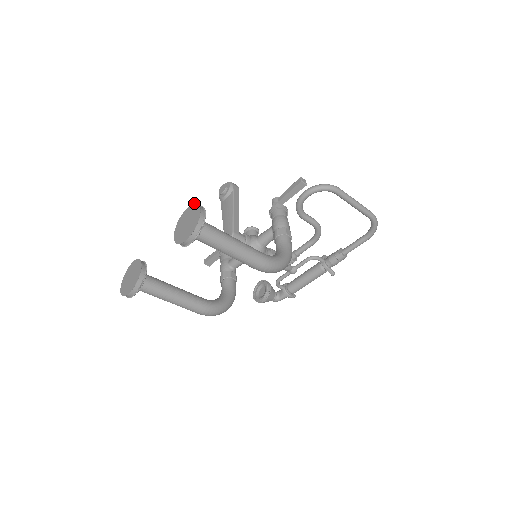
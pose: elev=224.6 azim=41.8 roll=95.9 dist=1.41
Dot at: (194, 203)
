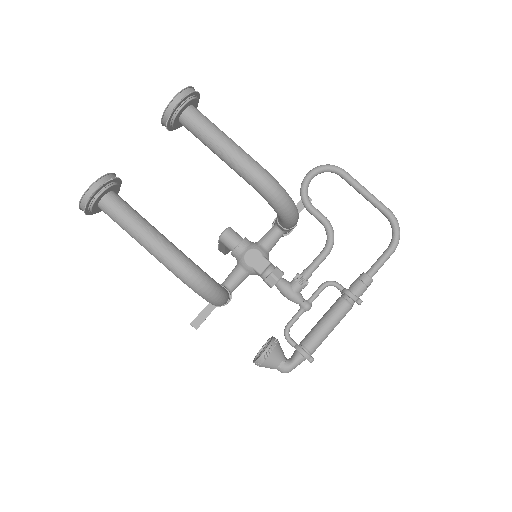
Dot at: occluded
